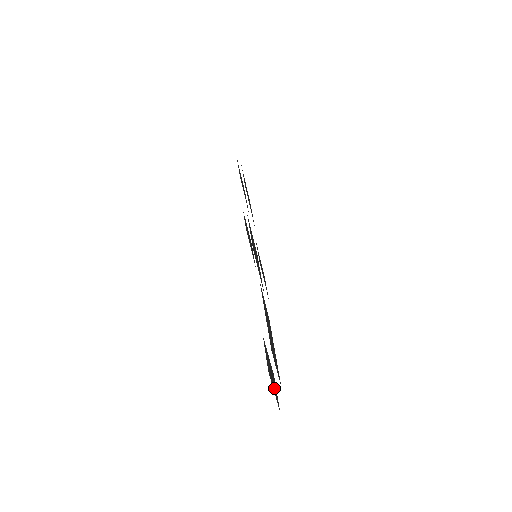
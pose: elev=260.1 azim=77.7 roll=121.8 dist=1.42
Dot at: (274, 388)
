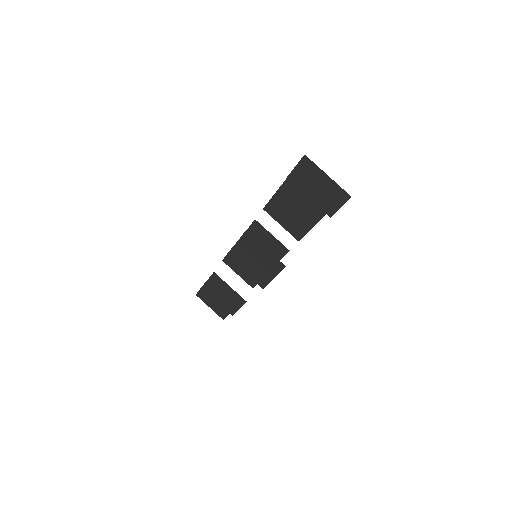
Dot at: (328, 186)
